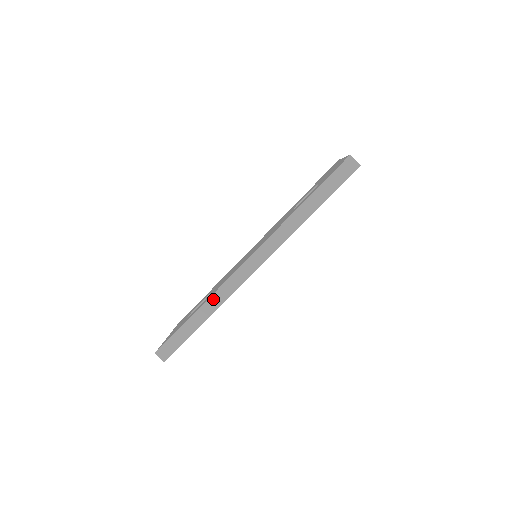
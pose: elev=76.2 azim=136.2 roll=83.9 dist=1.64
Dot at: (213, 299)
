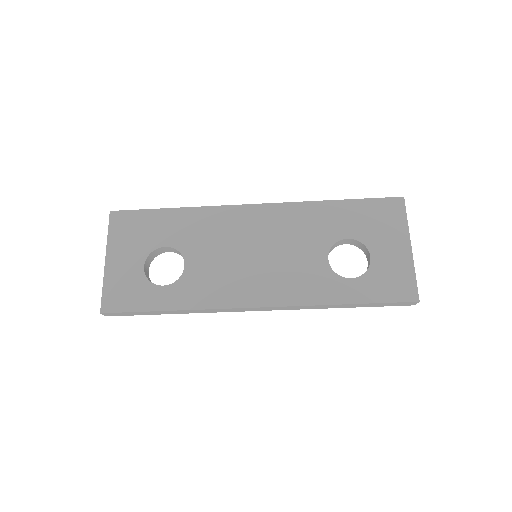
Dot at: (197, 311)
